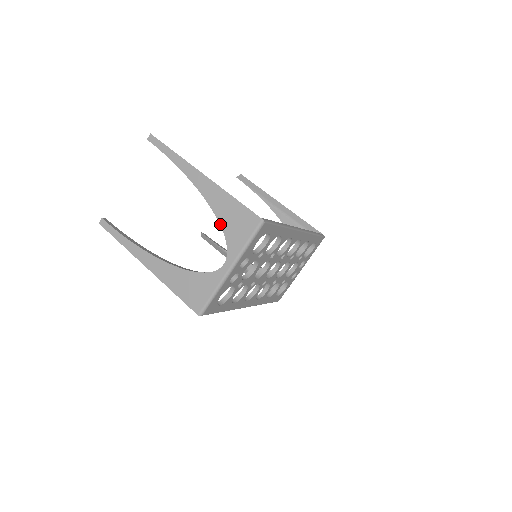
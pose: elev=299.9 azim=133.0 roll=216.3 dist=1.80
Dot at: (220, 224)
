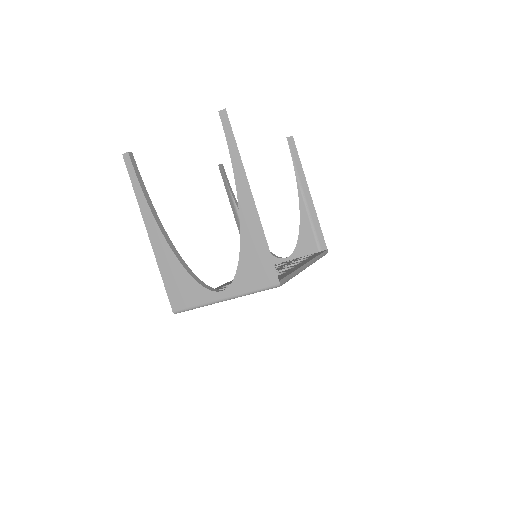
Dot at: (240, 256)
